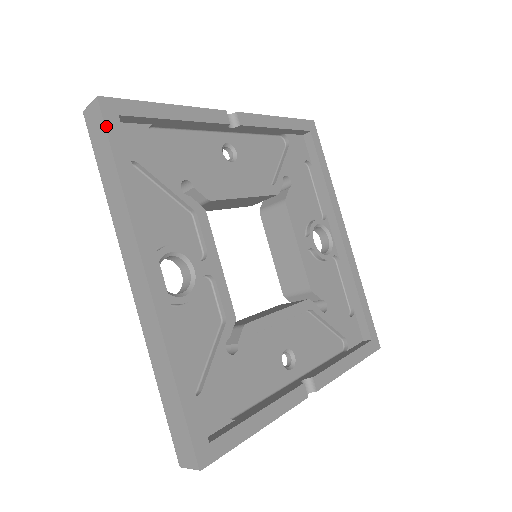
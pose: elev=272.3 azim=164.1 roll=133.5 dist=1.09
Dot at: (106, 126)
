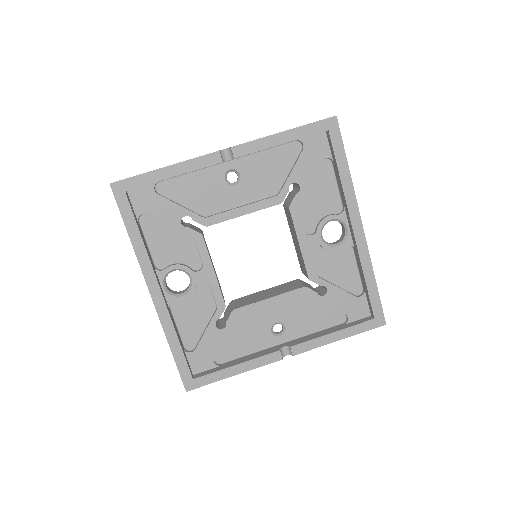
Dot at: (117, 202)
